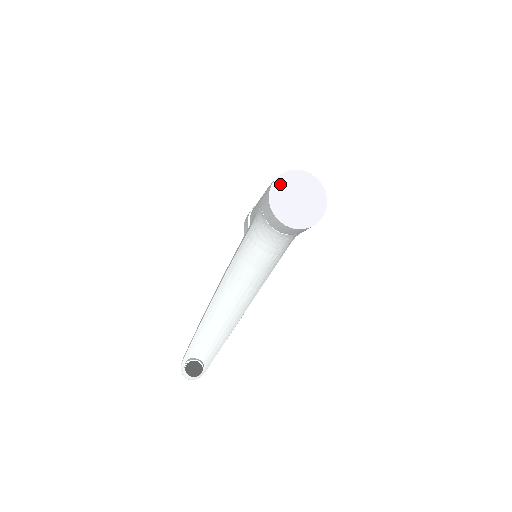
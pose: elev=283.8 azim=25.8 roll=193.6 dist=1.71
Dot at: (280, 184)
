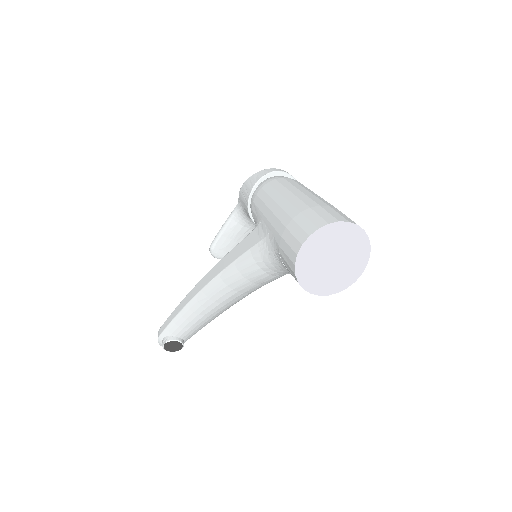
Dot at: (313, 243)
